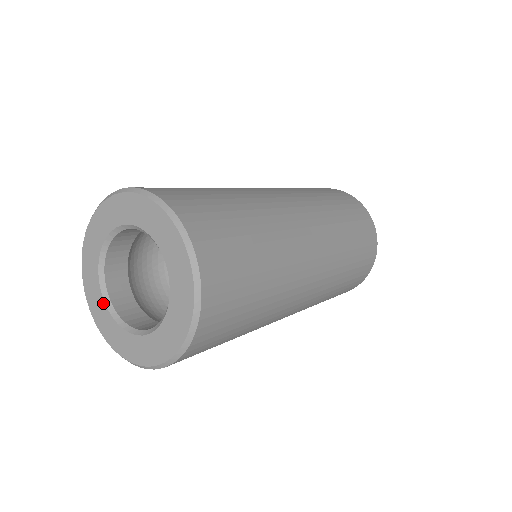
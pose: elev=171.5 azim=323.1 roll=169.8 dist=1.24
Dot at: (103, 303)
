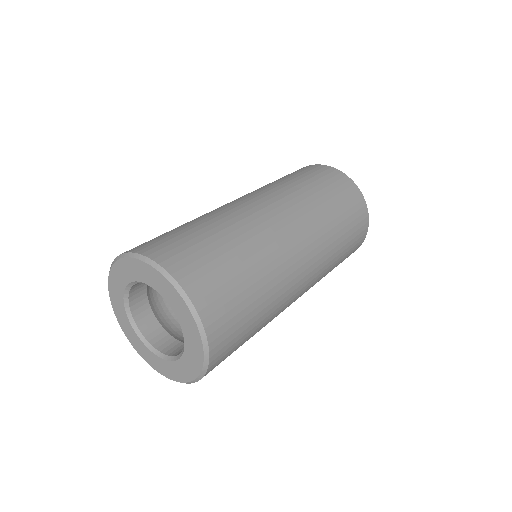
Dot at: (129, 324)
